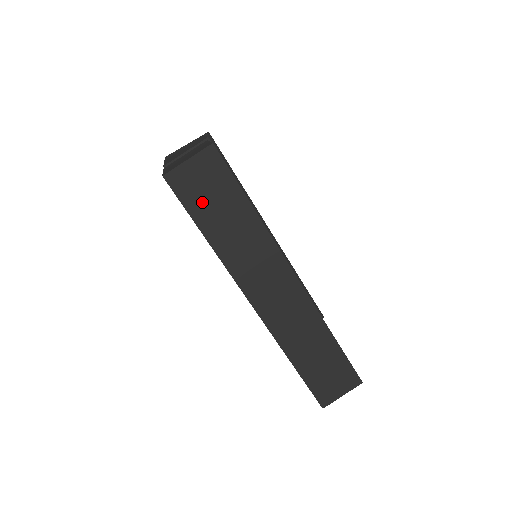
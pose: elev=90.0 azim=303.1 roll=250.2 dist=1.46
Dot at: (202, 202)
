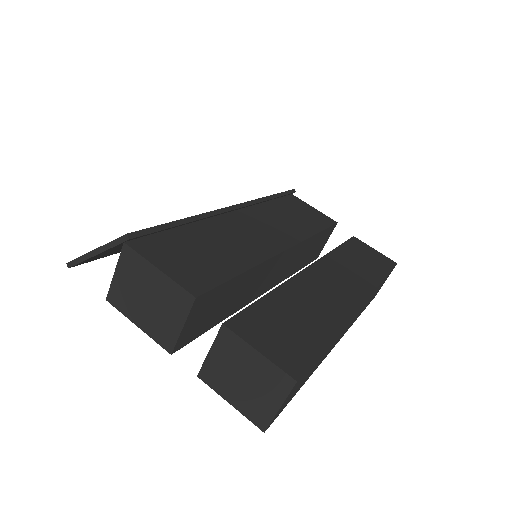
Dot at: (296, 390)
